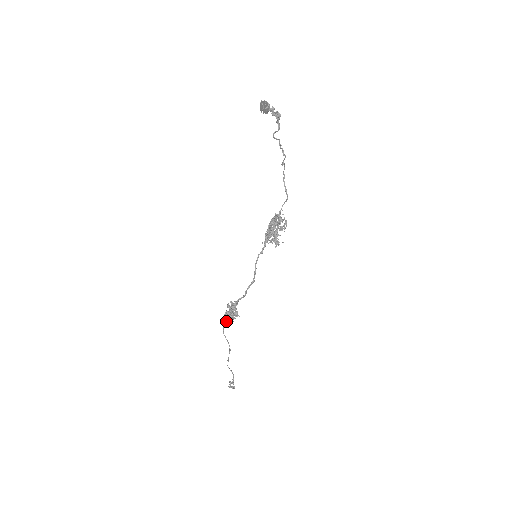
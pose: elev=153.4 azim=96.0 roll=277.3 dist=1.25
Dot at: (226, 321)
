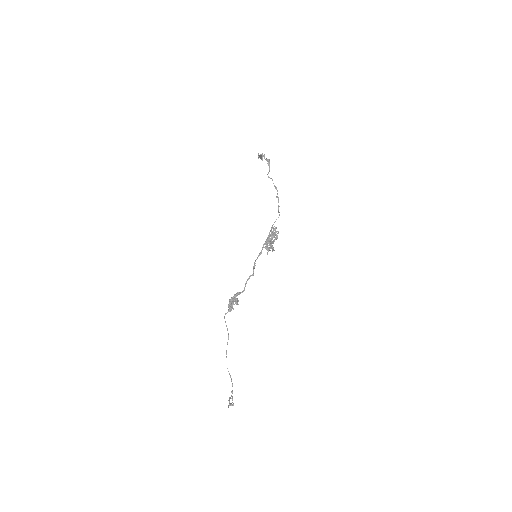
Dot at: (229, 310)
